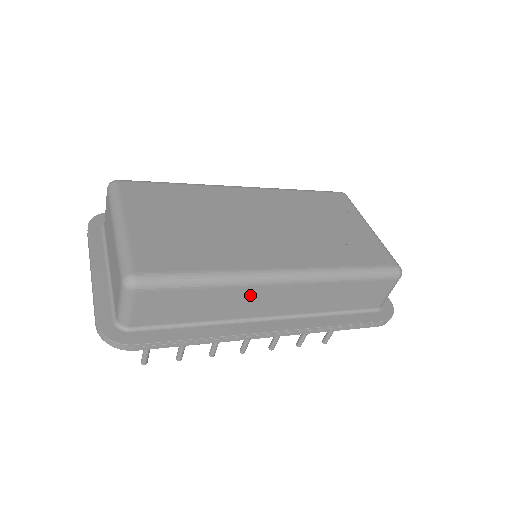
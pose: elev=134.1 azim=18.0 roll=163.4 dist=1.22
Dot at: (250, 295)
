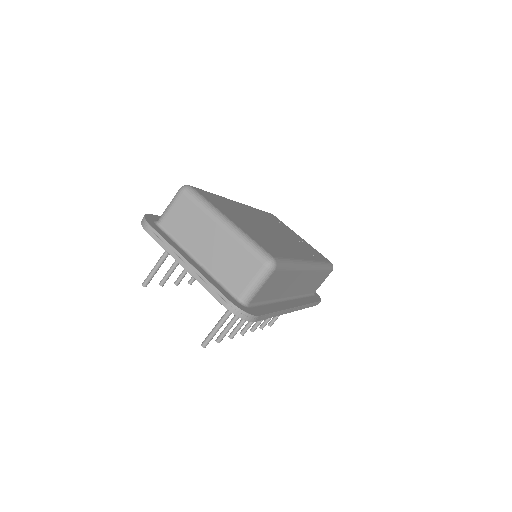
Dot at: (296, 278)
